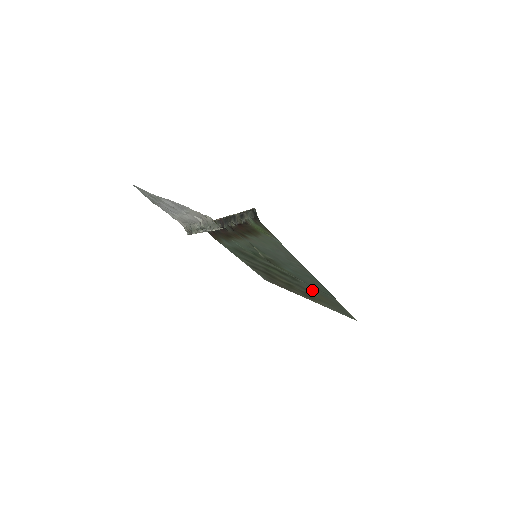
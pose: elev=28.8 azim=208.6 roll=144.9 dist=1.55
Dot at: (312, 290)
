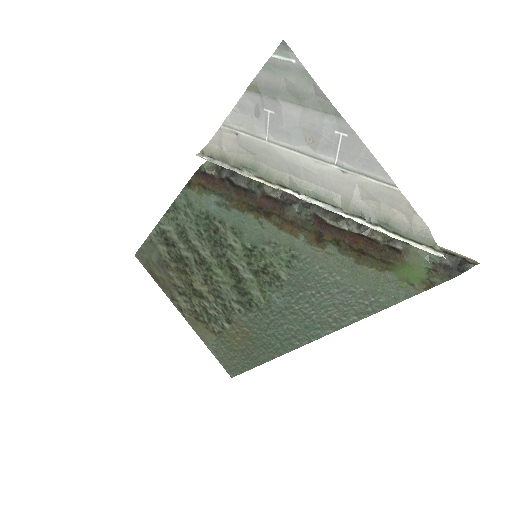
Dot at: (246, 327)
